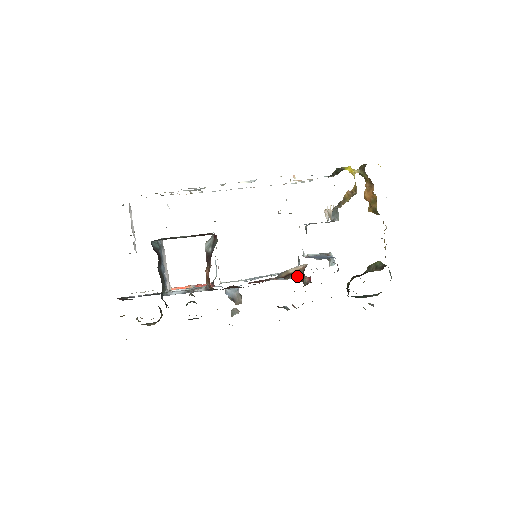
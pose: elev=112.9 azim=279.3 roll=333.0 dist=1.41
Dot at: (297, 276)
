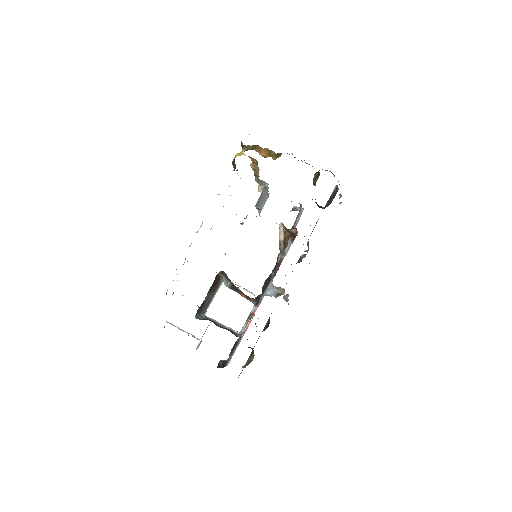
Dot at: (291, 239)
